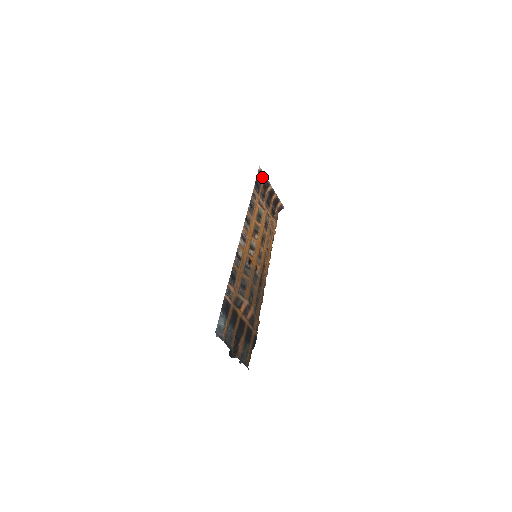
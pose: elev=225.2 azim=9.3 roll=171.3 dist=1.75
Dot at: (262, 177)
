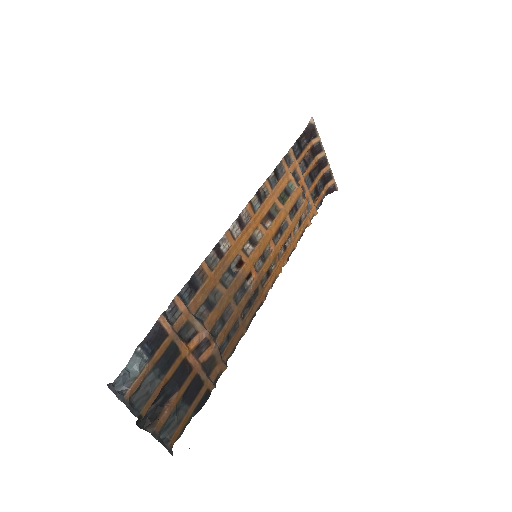
Dot at: (312, 135)
